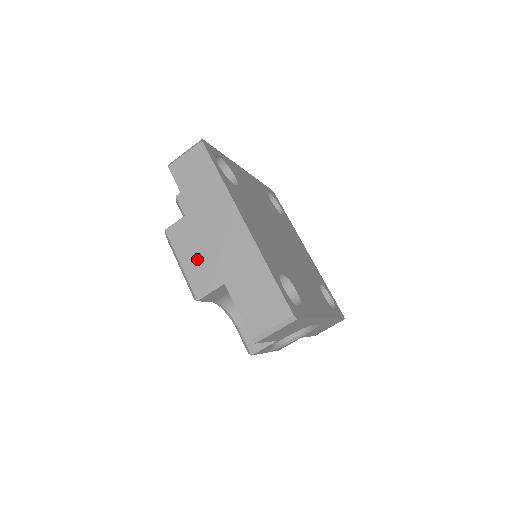
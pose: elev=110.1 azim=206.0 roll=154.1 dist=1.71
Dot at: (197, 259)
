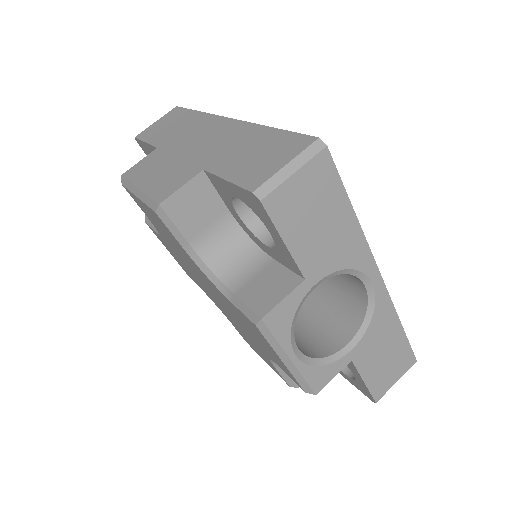
Dot at: (163, 172)
